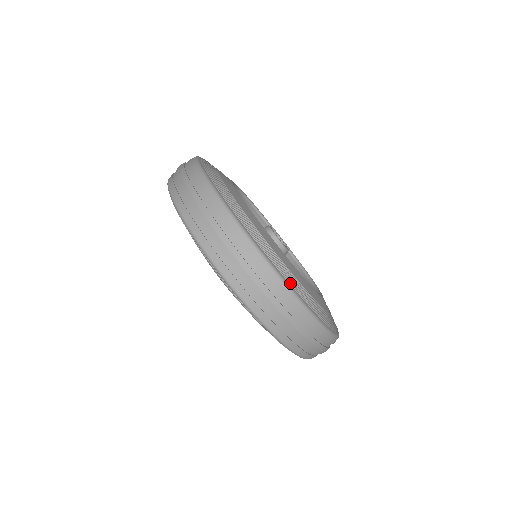
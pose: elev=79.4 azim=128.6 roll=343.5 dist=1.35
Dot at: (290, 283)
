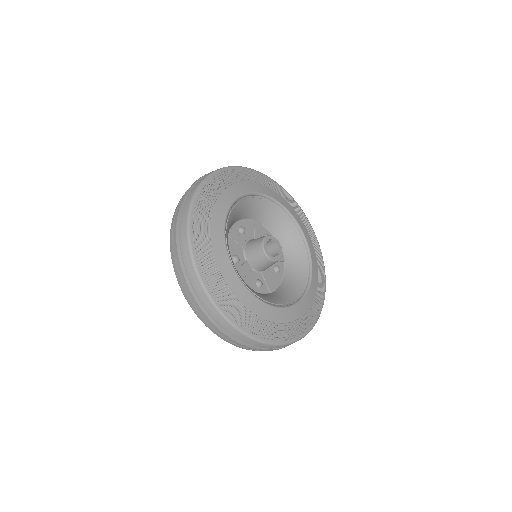
Dot at: (264, 338)
